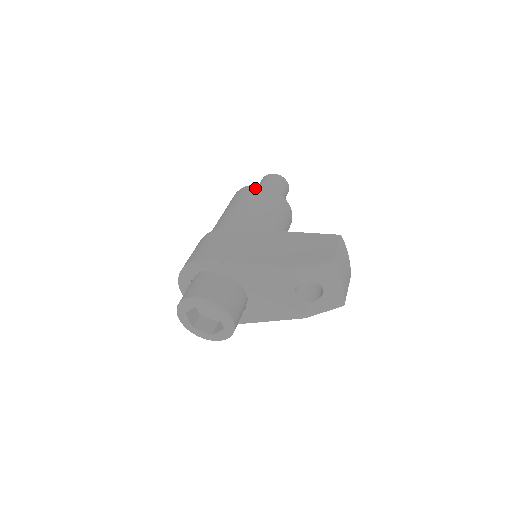
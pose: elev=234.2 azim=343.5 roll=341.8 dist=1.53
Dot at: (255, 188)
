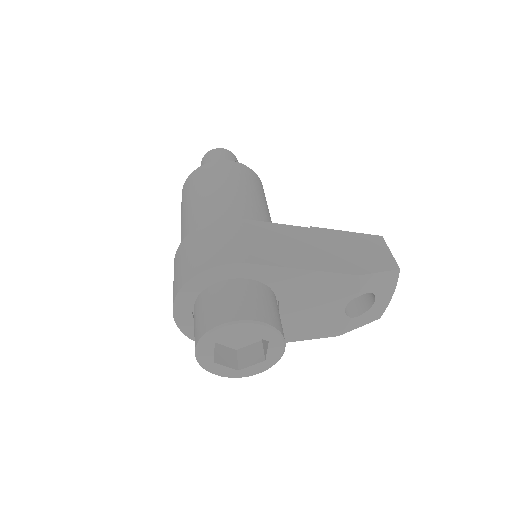
Dot at: (233, 165)
